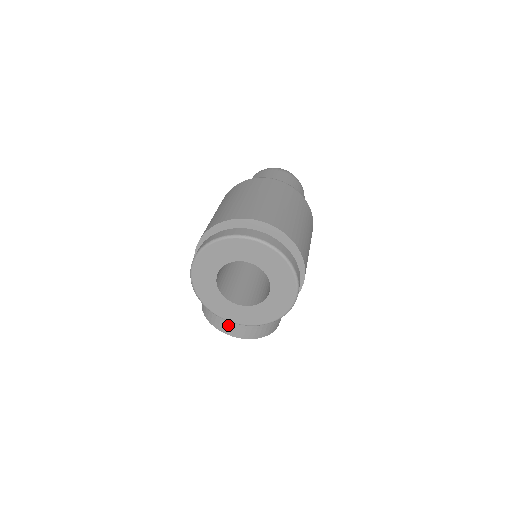
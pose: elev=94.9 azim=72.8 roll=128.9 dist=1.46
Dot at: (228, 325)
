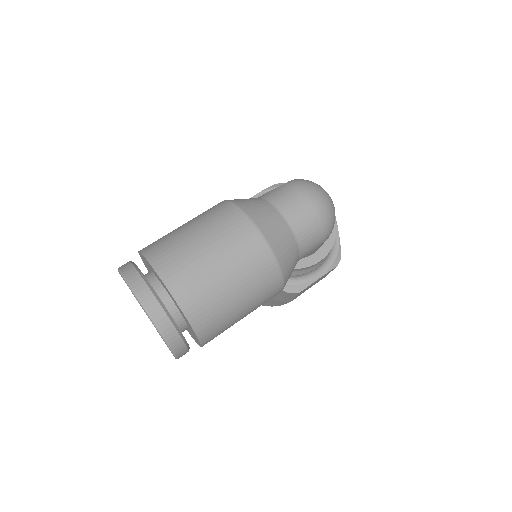
Dot at: occluded
